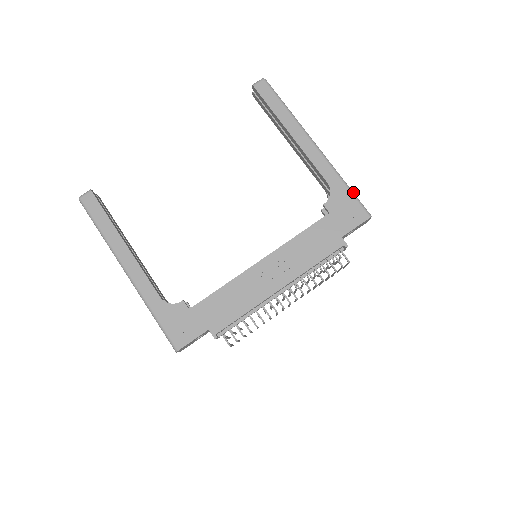
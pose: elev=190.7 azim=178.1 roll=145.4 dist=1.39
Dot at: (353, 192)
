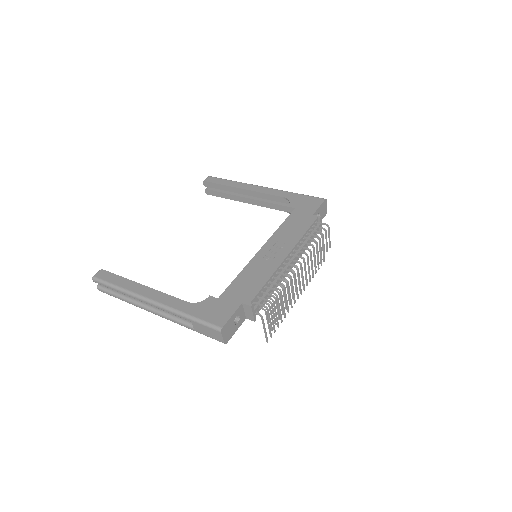
Dot at: (304, 195)
